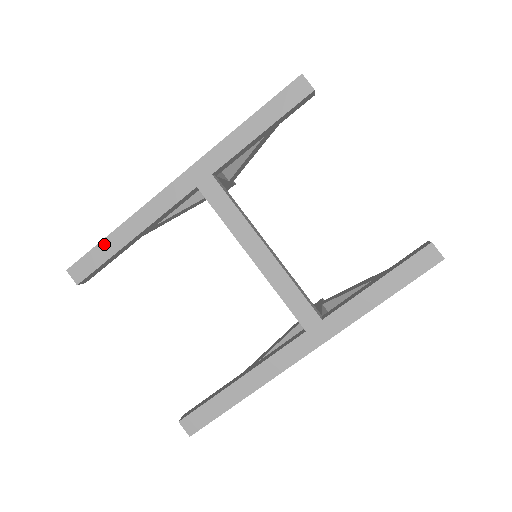
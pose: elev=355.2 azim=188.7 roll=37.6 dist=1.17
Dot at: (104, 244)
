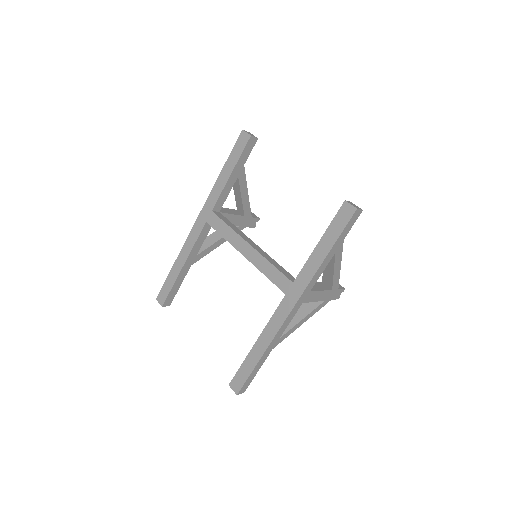
Dot at: (170, 276)
